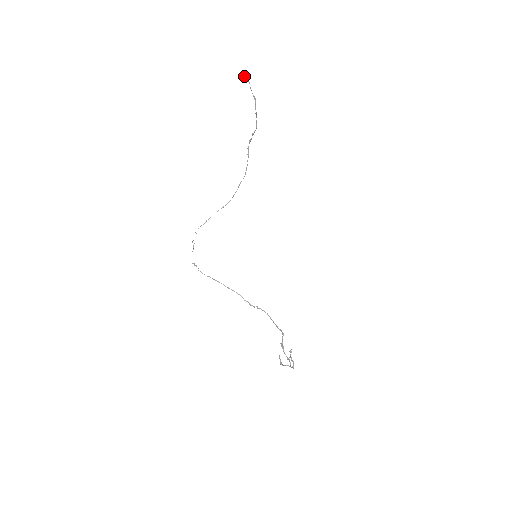
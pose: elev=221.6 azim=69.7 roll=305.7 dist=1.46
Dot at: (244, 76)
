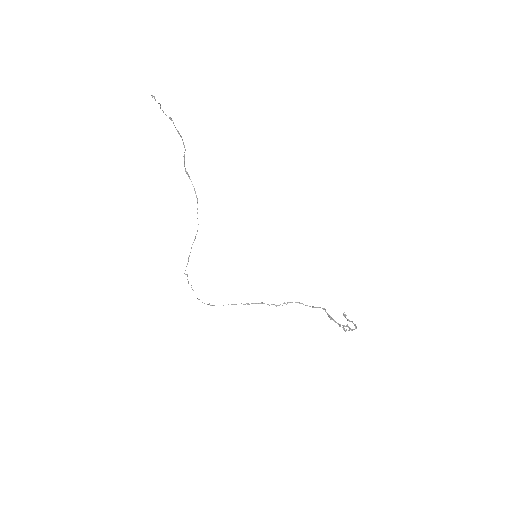
Dot at: occluded
